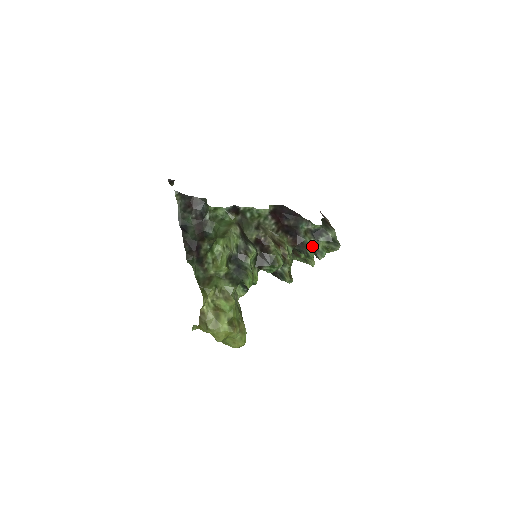
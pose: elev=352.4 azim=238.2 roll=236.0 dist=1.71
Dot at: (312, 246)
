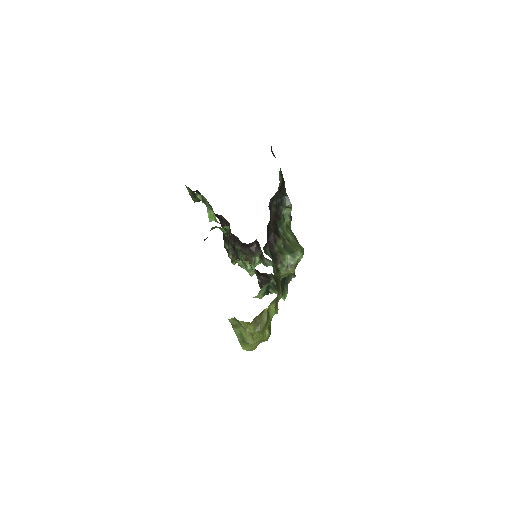
Dot at: occluded
